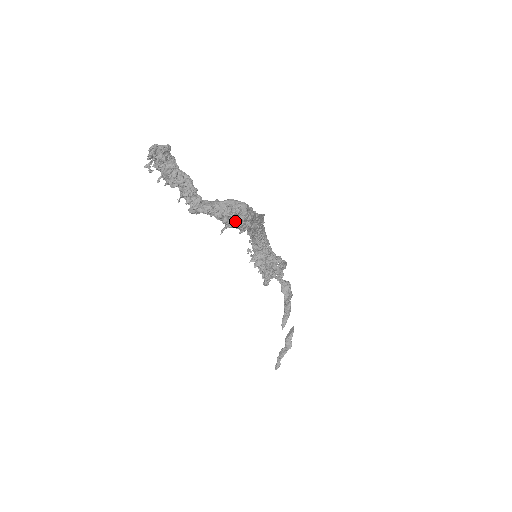
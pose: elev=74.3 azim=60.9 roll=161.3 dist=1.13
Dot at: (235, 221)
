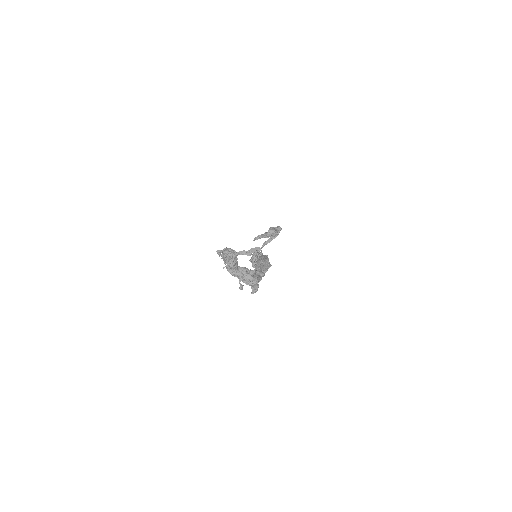
Dot at: occluded
